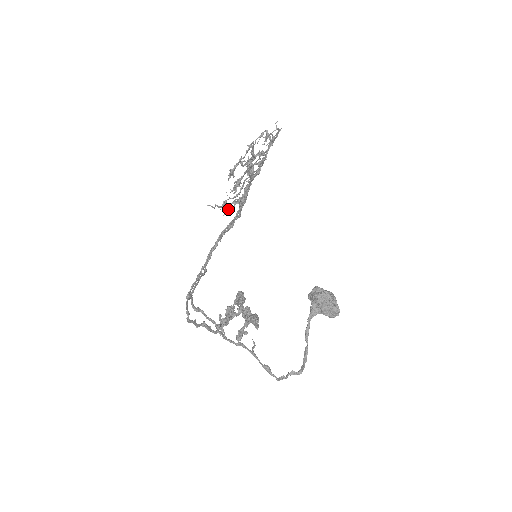
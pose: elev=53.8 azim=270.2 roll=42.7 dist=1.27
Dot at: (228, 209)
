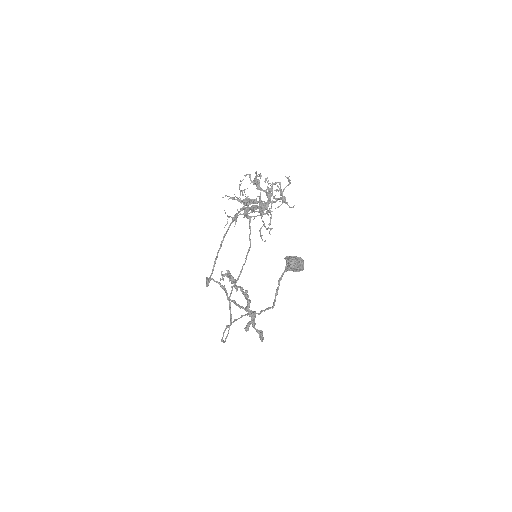
Dot at: (232, 199)
